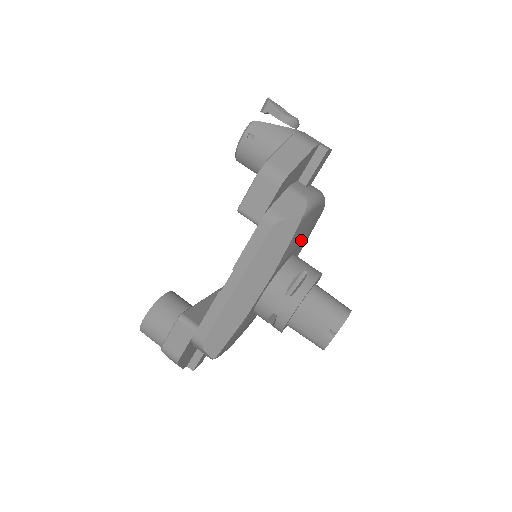
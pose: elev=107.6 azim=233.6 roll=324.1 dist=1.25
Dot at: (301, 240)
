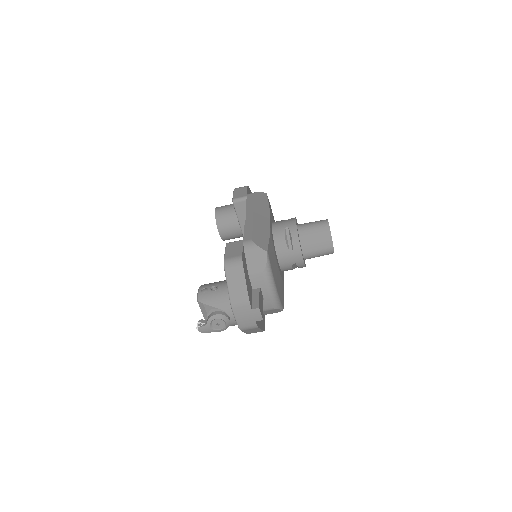
Dot at: (278, 269)
